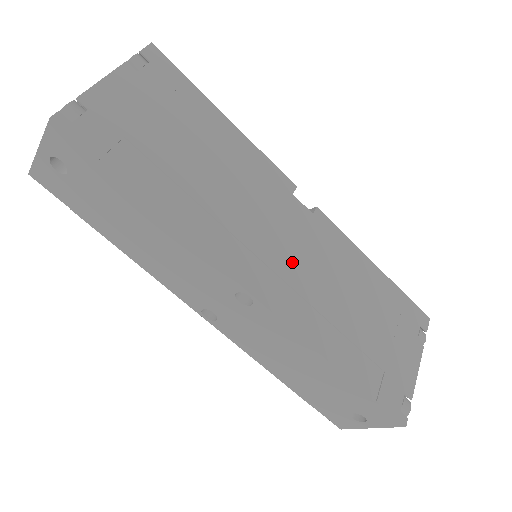
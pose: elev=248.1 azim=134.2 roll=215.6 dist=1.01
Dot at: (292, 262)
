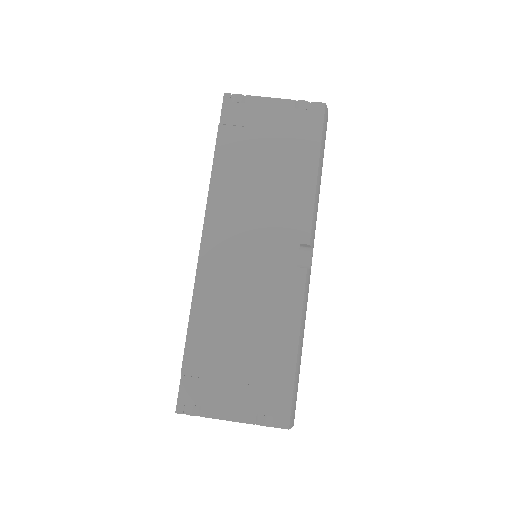
Dot at: (243, 263)
